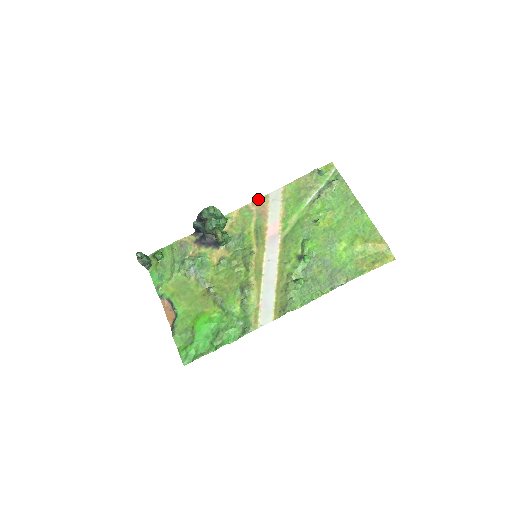
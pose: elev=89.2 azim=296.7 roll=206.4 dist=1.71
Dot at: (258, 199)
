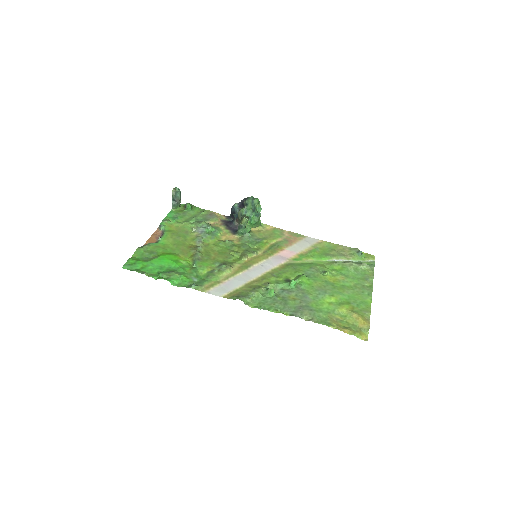
Dot at: (295, 233)
